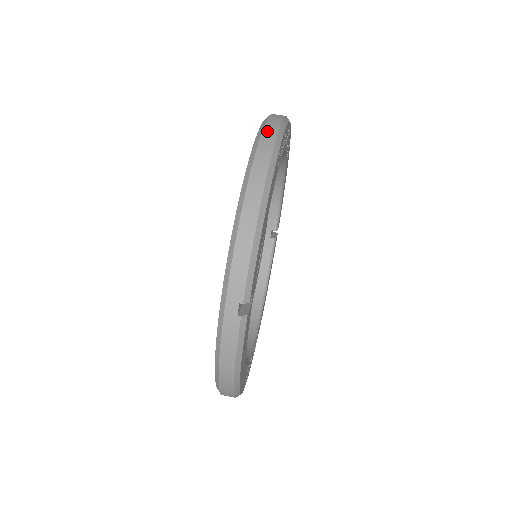
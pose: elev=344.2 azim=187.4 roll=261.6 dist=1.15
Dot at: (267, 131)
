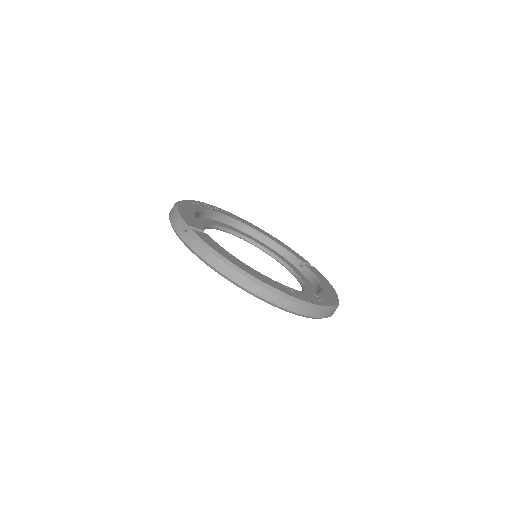
Dot at: occluded
